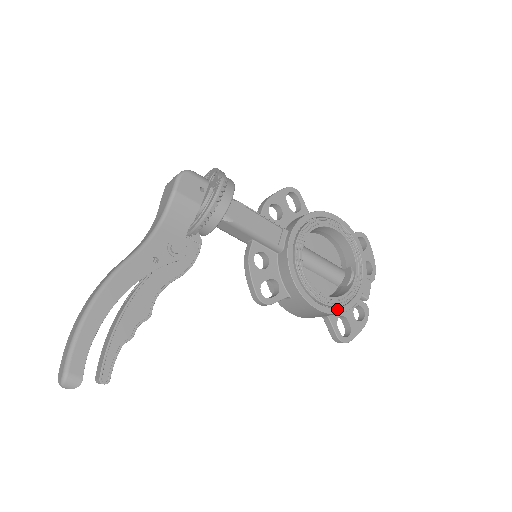
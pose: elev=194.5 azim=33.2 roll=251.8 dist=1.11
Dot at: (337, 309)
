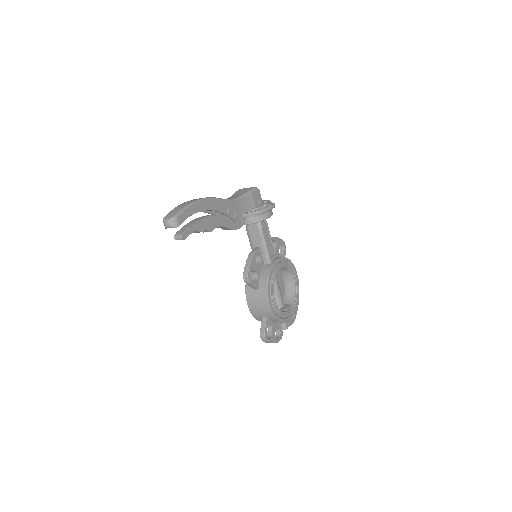
Dot at: (276, 315)
